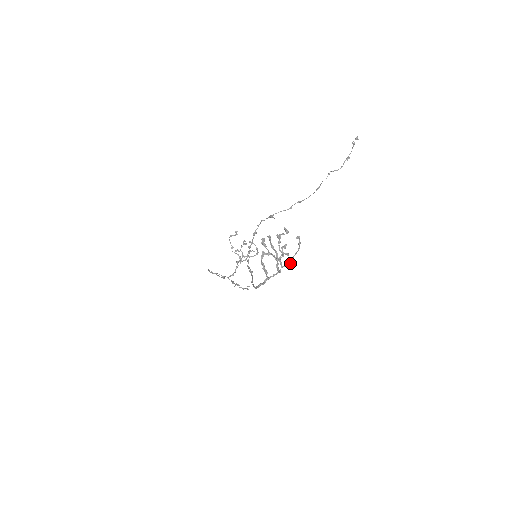
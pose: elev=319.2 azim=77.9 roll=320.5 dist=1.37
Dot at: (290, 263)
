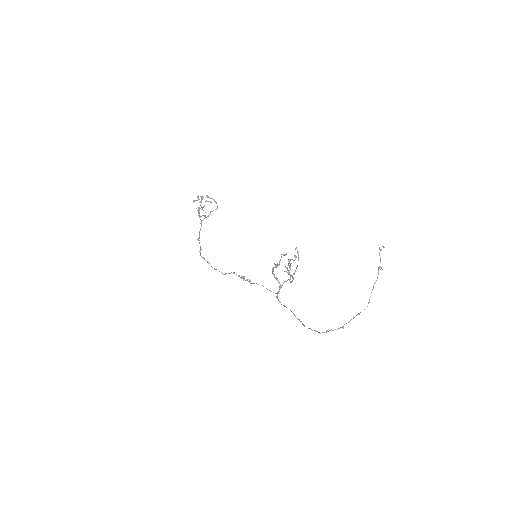
Dot at: (295, 271)
